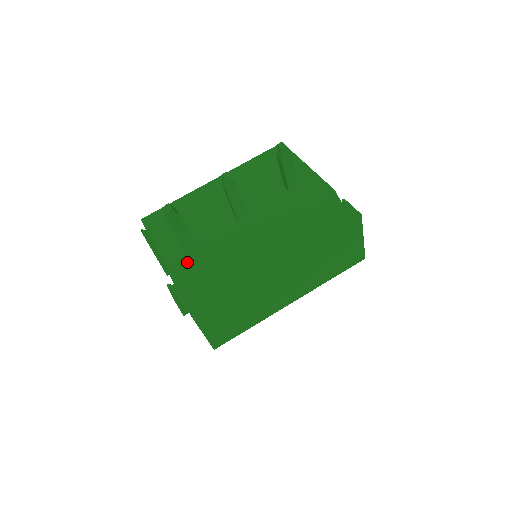
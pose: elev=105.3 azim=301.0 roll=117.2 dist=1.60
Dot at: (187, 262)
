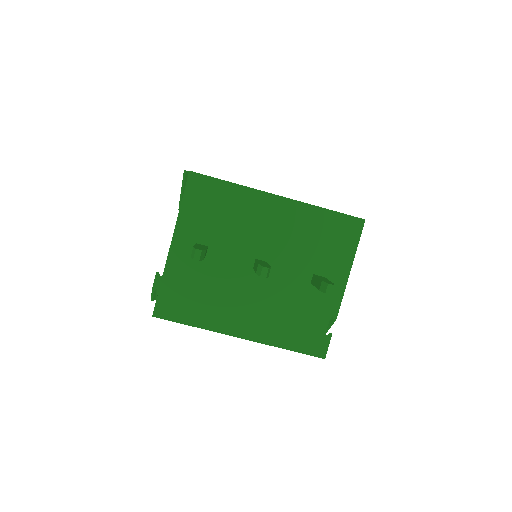
Dot at: (186, 266)
